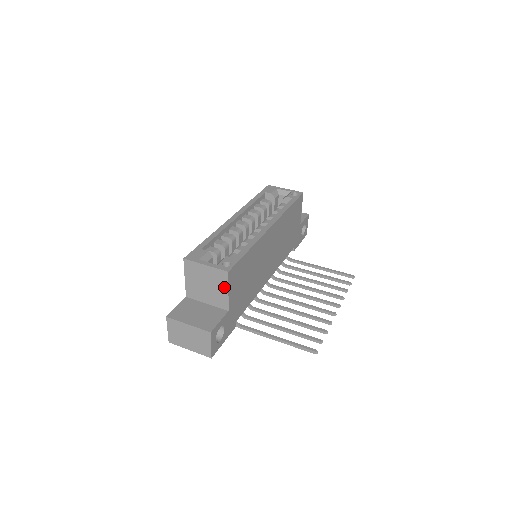
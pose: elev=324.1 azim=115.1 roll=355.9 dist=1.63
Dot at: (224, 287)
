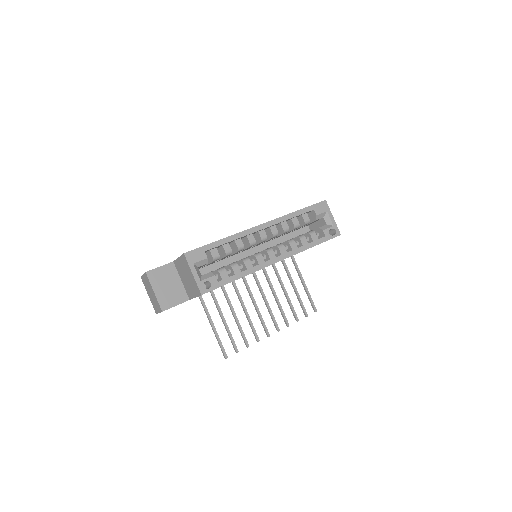
Dot at: (195, 293)
